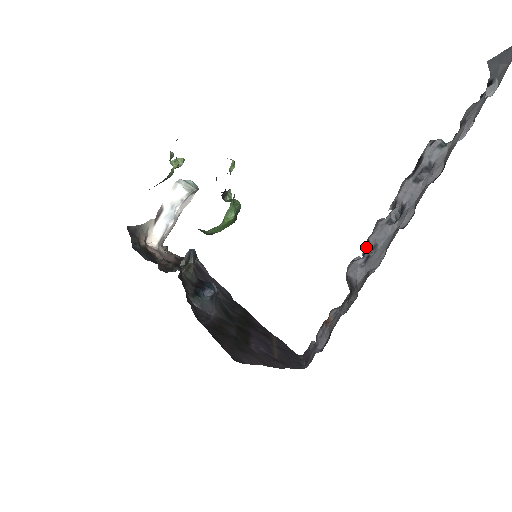
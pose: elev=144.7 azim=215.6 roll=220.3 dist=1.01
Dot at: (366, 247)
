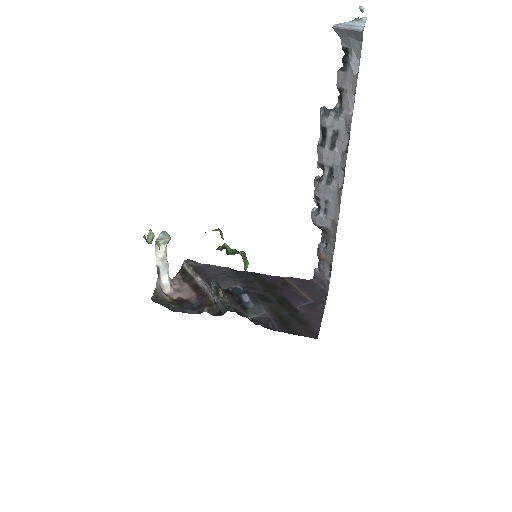
Dot at: (319, 202)
